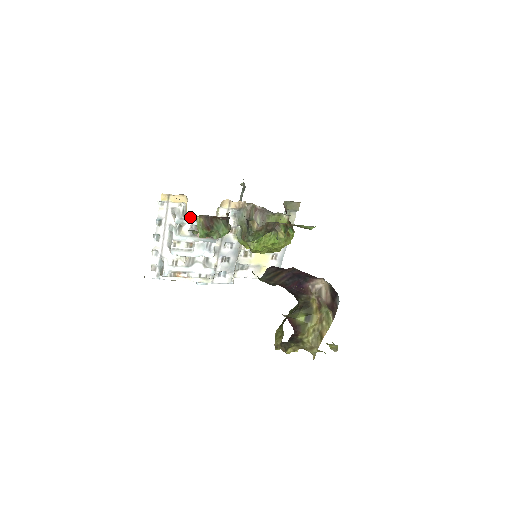
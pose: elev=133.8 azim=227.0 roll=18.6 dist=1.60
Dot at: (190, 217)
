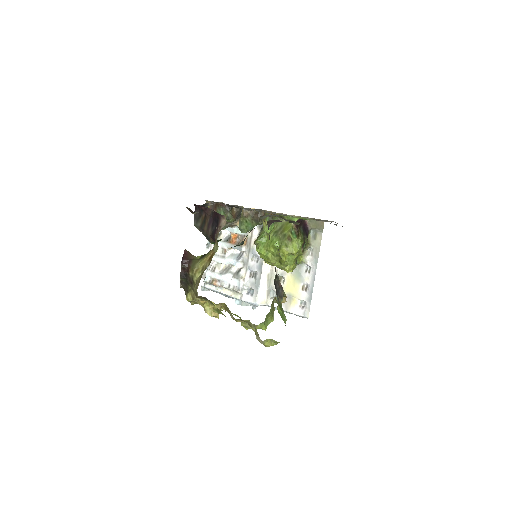
Dot at: occluded
